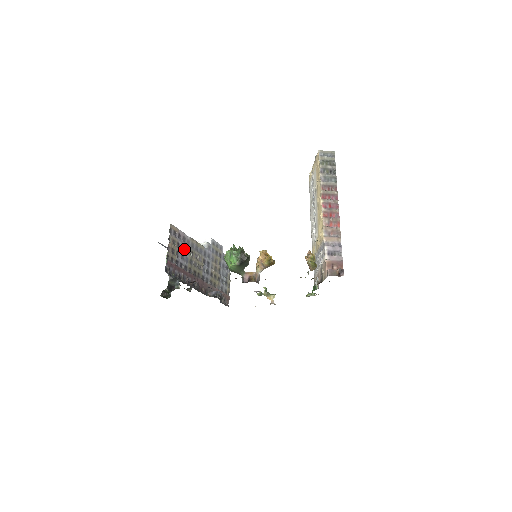
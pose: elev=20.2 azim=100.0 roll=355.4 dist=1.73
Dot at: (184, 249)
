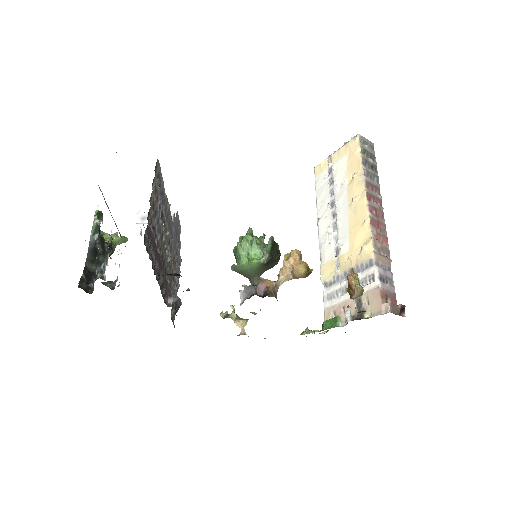
Dot at: (160, 211)
